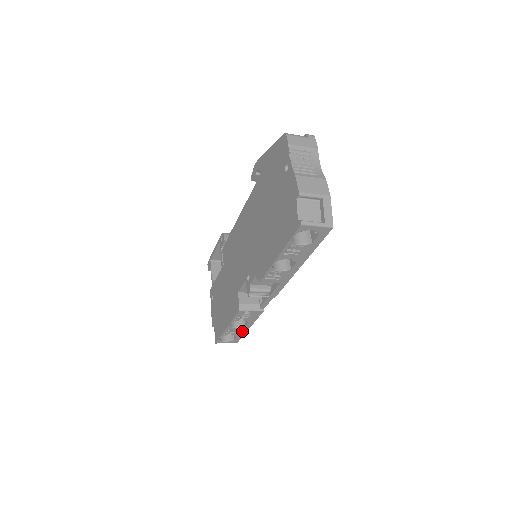
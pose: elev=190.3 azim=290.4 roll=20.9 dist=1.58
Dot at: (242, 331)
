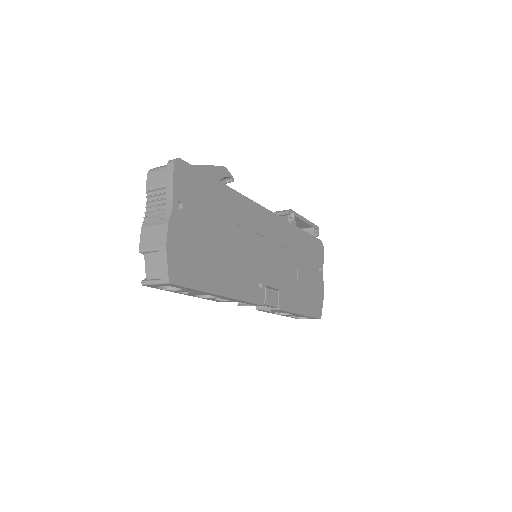
Dot at: (301, 315)
